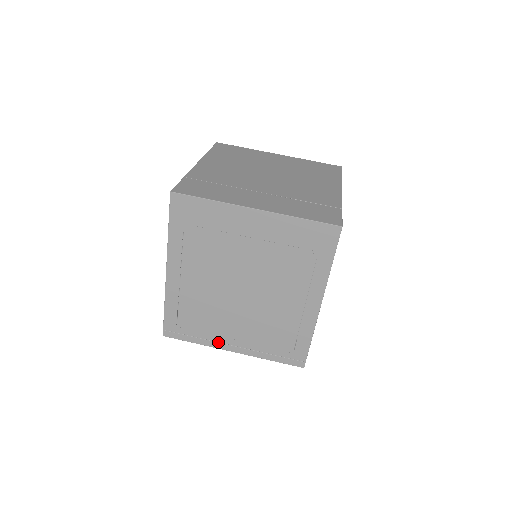
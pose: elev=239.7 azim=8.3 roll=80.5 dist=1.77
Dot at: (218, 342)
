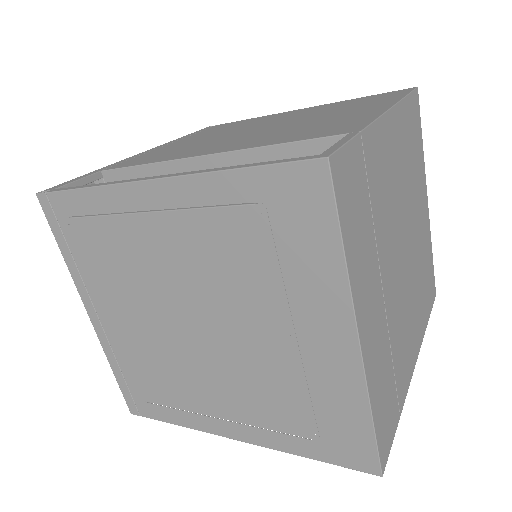
Dot at: (88, 292)
